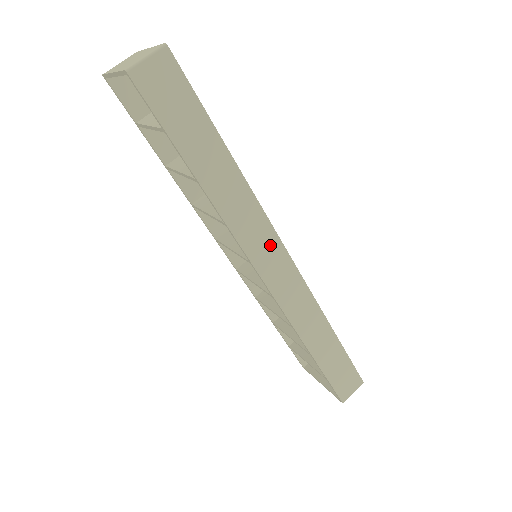
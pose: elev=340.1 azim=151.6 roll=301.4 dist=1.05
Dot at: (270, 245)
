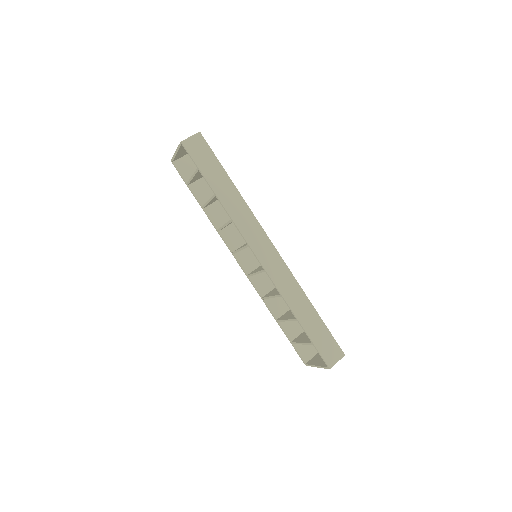
Dot at: (260, 236)
